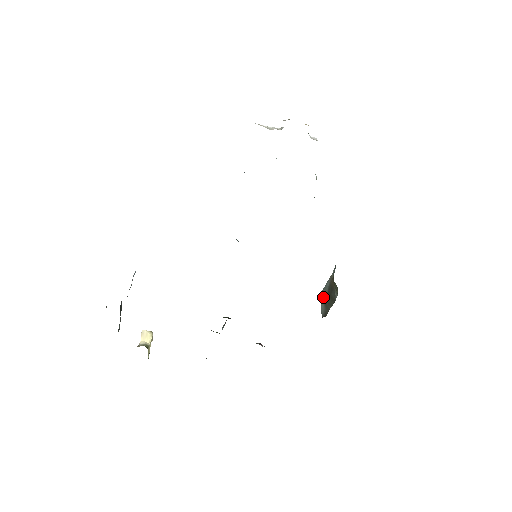
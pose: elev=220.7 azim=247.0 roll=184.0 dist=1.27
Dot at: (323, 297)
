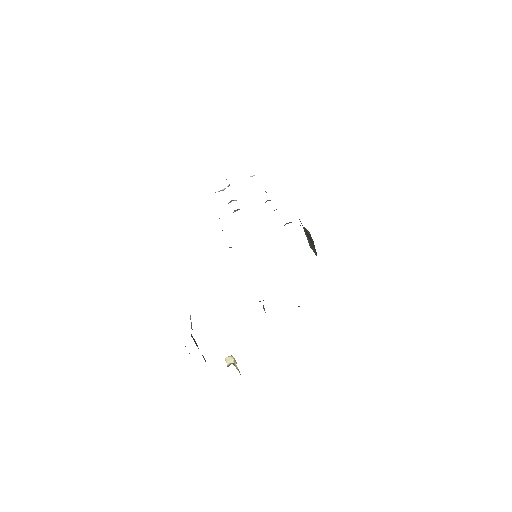
Dot at: (311, 246)
